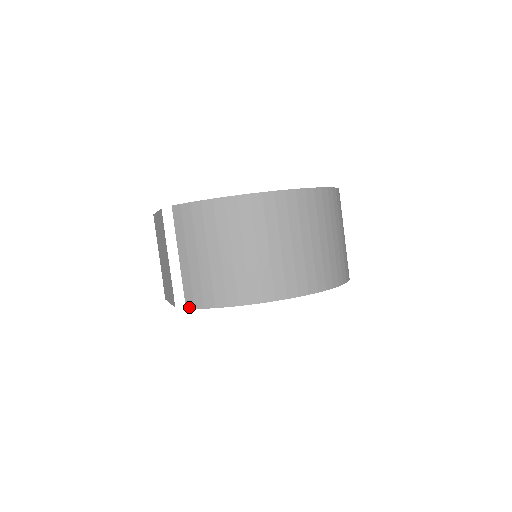
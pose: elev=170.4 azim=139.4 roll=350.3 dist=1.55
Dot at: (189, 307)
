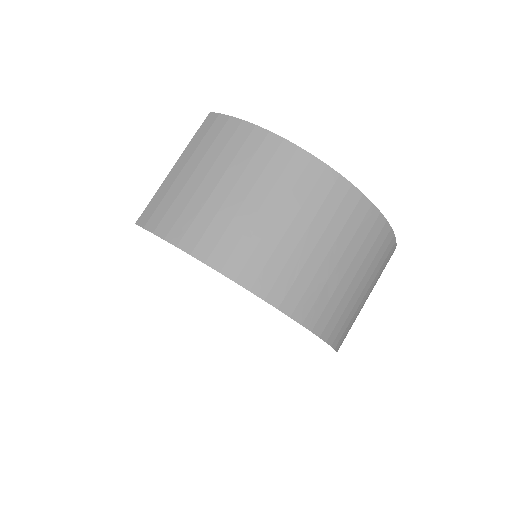
Dot at: (140, 223)
